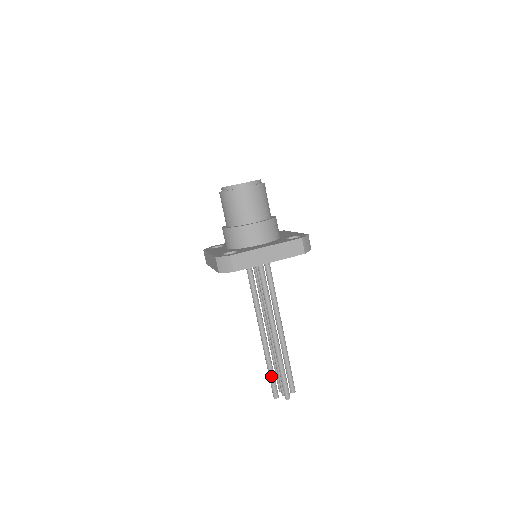
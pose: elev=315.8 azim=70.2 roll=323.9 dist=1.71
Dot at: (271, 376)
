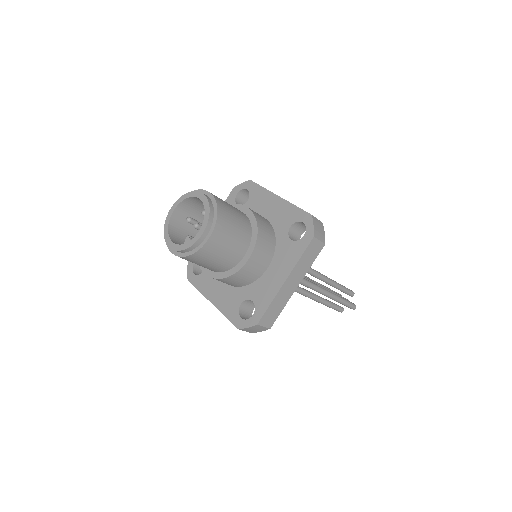
Dot at: (330, 307)
